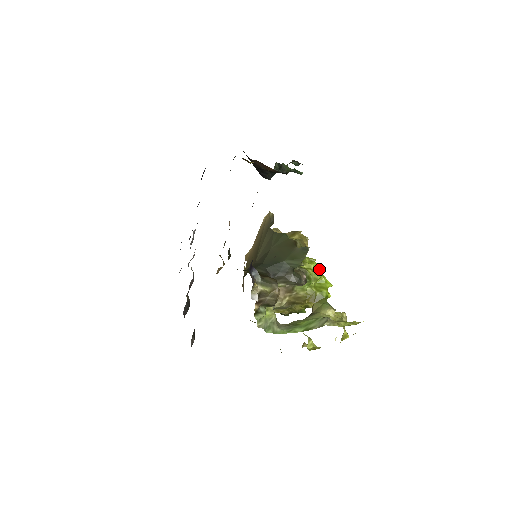
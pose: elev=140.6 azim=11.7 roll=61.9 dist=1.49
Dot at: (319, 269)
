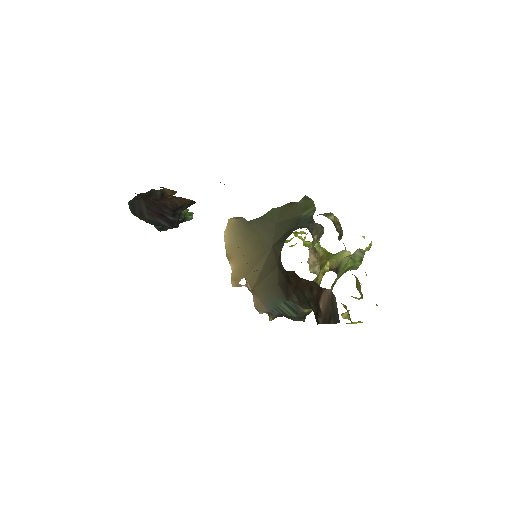
Dot at: occluded
